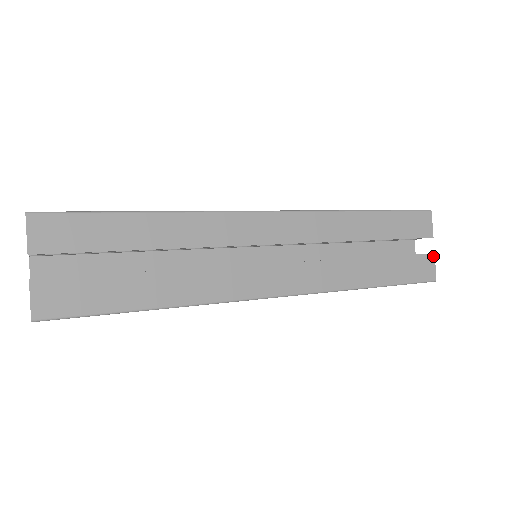
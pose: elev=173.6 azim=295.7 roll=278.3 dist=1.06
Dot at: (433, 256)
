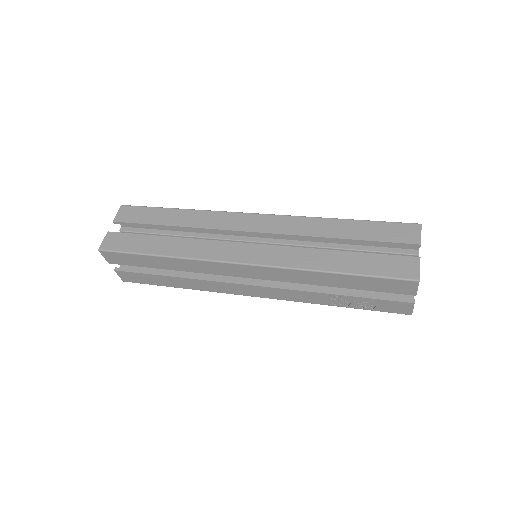
Dot at: (418, 259)
